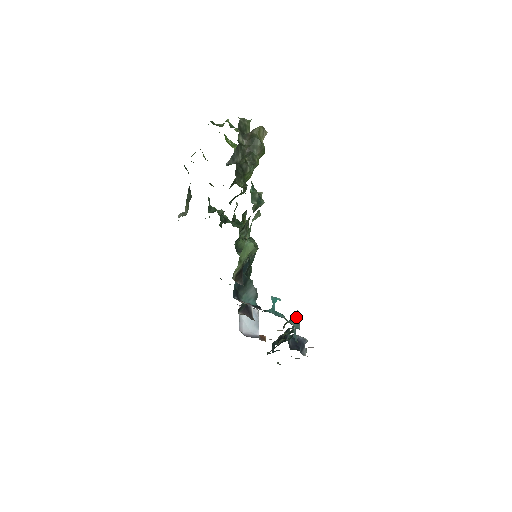
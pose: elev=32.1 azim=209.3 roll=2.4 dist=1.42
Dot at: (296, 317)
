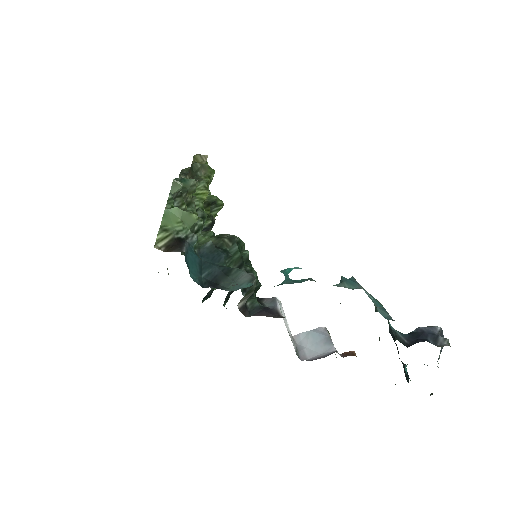
Dot at: (346, 279)
